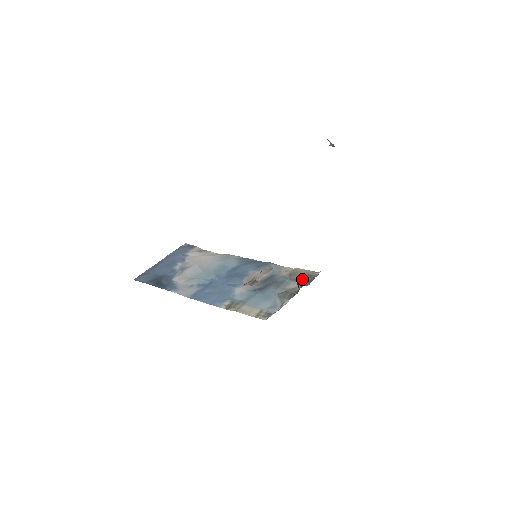
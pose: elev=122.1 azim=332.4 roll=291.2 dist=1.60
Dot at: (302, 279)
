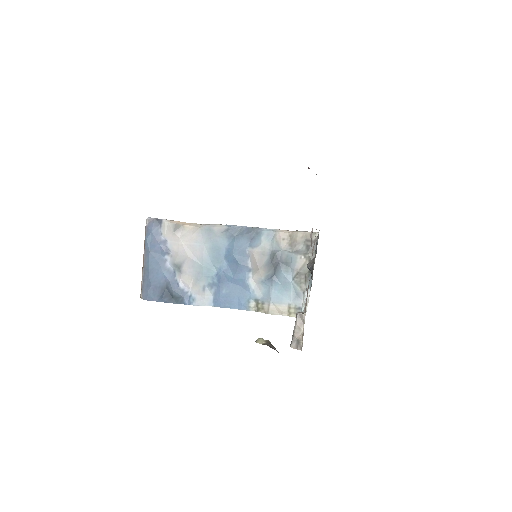
Dot at: (305, 249)
